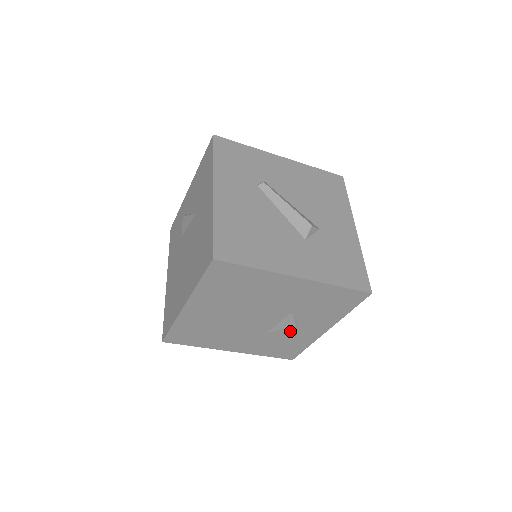
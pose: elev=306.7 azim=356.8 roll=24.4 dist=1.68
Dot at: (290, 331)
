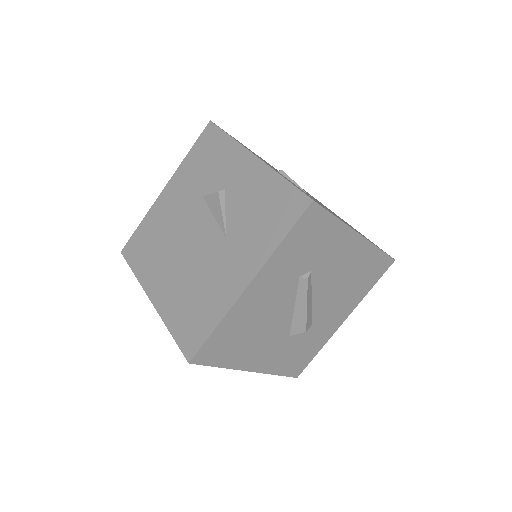
Dot at: occluded
